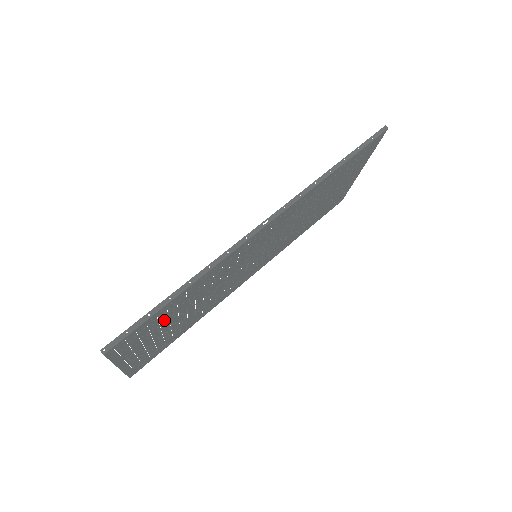
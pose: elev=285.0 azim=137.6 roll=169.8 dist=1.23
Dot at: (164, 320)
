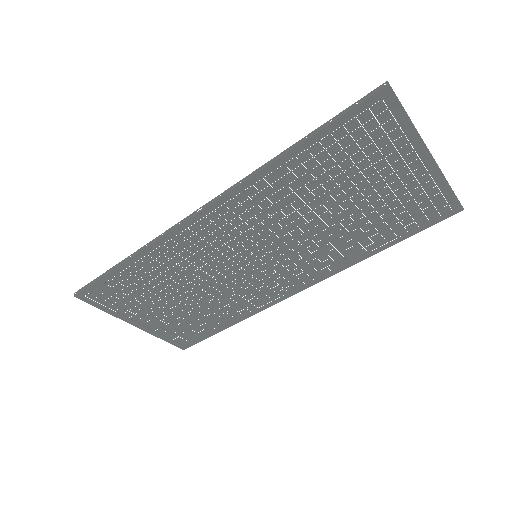
Dot at: (141, 291)
